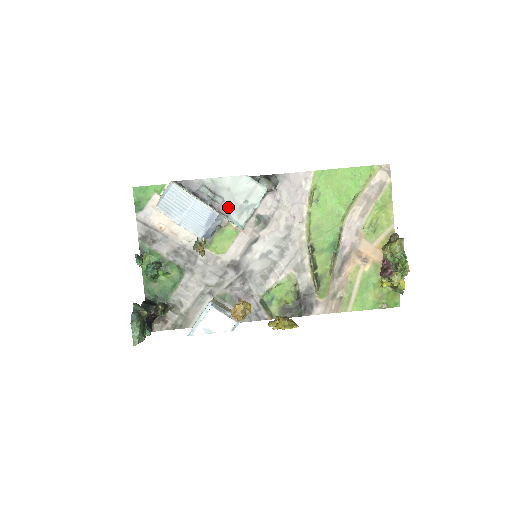
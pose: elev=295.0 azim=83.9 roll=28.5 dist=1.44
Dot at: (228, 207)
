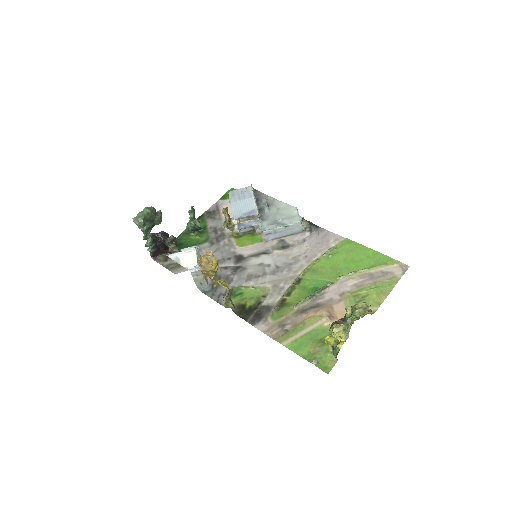
Dot at: (268, 217)
